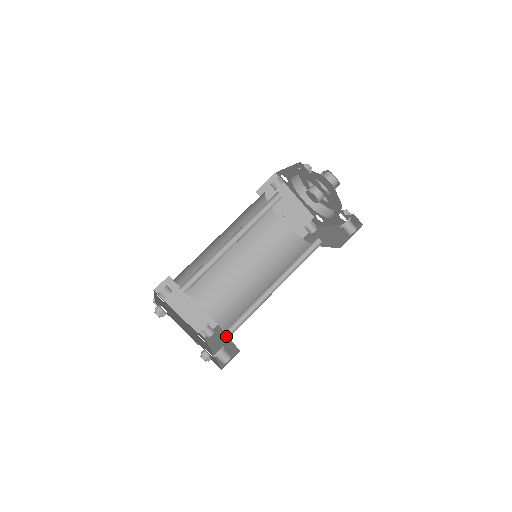
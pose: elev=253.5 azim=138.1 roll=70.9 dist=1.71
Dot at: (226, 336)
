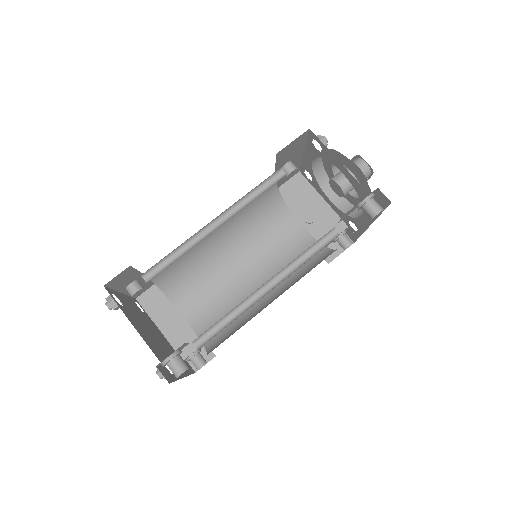
Dot at: occluded
